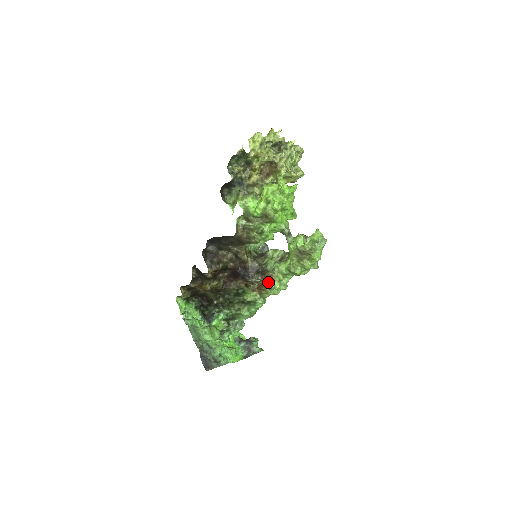
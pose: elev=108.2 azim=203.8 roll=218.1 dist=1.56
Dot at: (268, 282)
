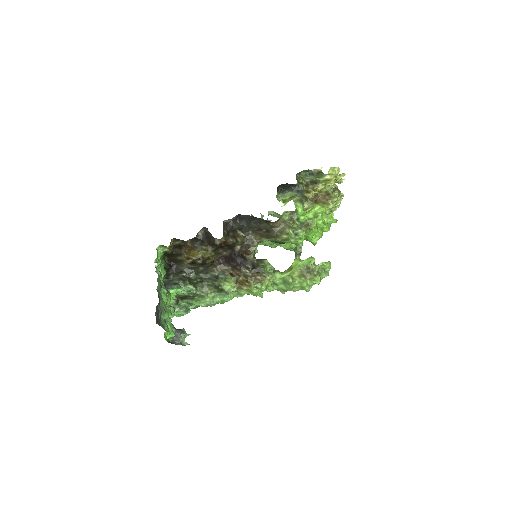
Dot at: (257, 281)
